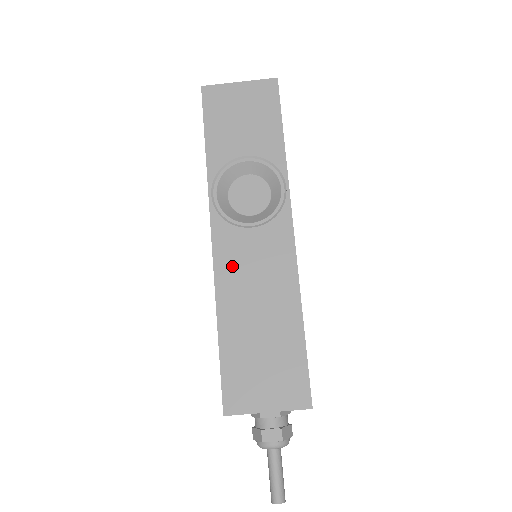
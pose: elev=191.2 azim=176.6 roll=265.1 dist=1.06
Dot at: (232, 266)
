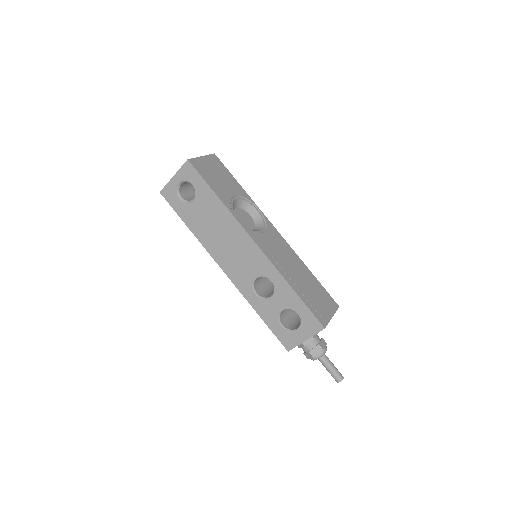
Dot at: (273, 254)
